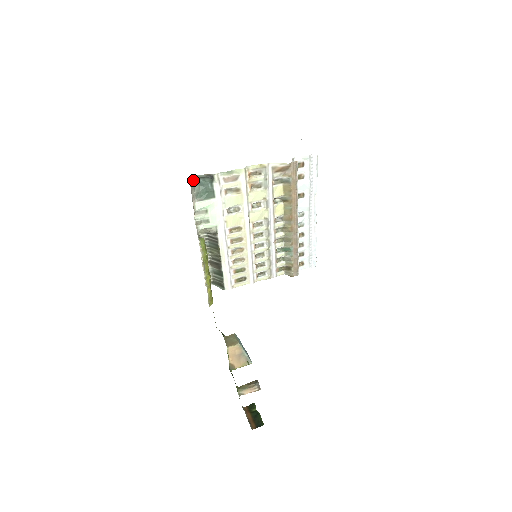
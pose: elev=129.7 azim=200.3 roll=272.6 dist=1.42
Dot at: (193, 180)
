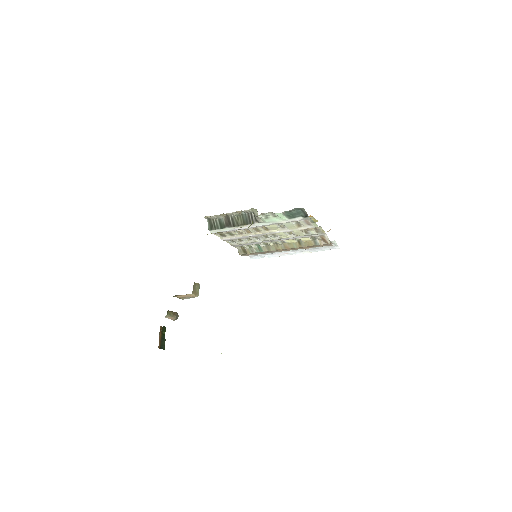
Dot at: (299, 208)
